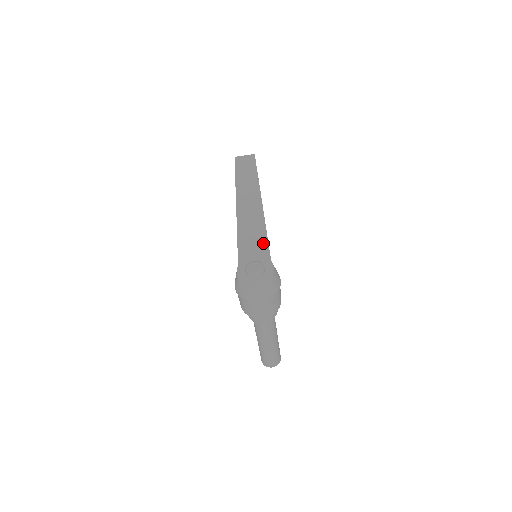
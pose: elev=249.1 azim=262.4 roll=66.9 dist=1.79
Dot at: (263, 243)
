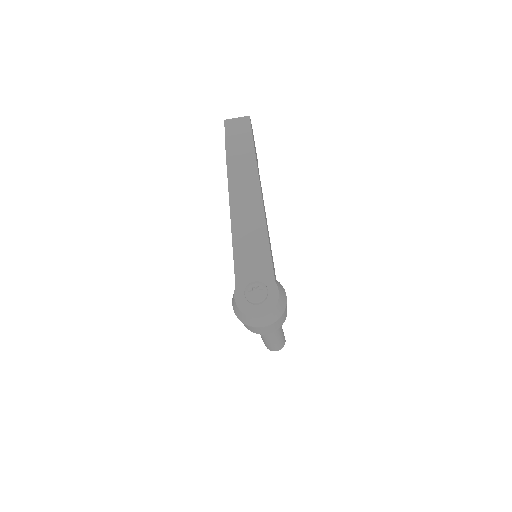
Dot at: (265, 256)
